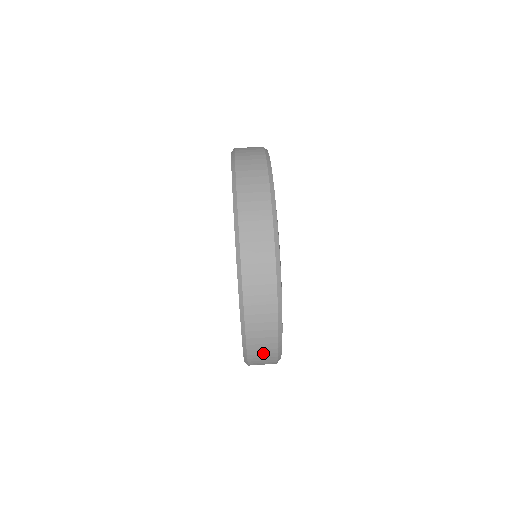
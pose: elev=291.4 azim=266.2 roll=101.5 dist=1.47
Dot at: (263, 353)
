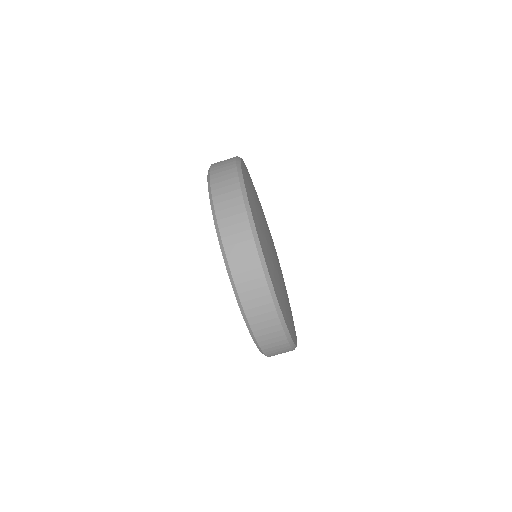
Dot at: occluded
